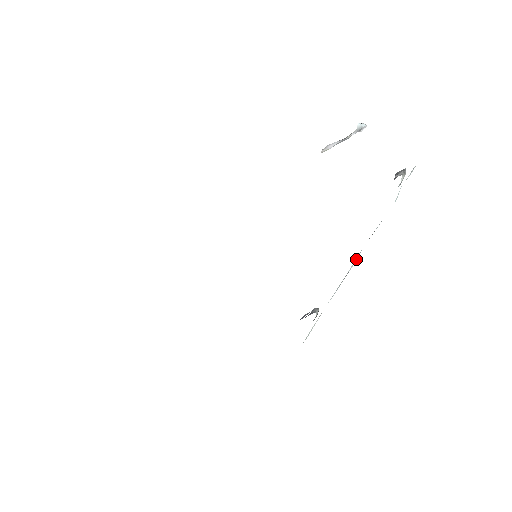
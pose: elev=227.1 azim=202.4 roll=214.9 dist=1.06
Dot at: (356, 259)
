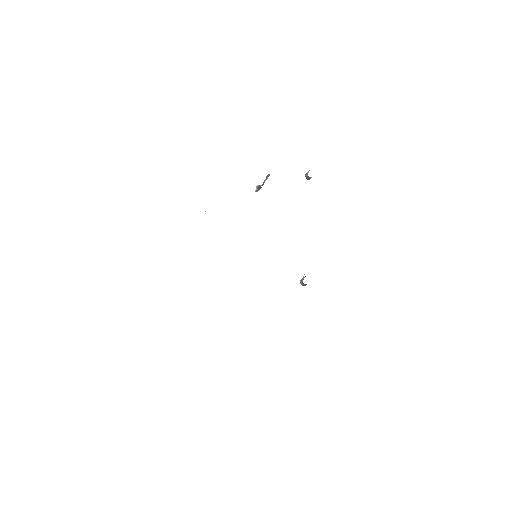
Dot at: occluded
